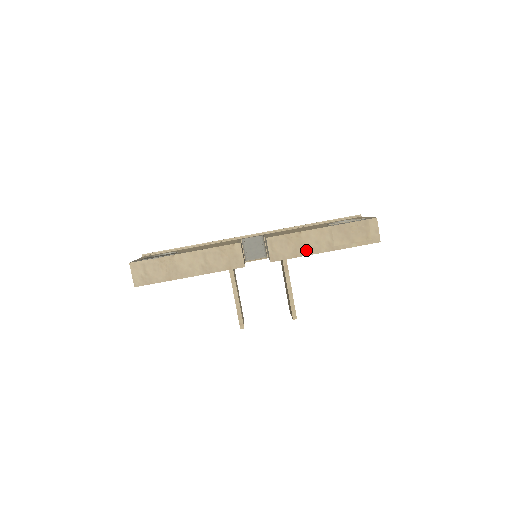
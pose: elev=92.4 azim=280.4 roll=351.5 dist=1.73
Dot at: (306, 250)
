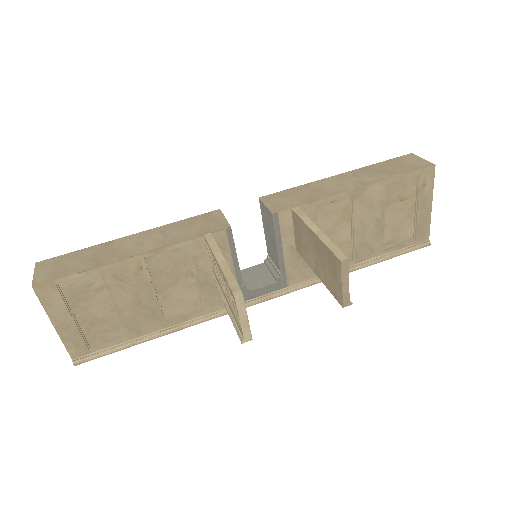
Dot at: (325, 193)
